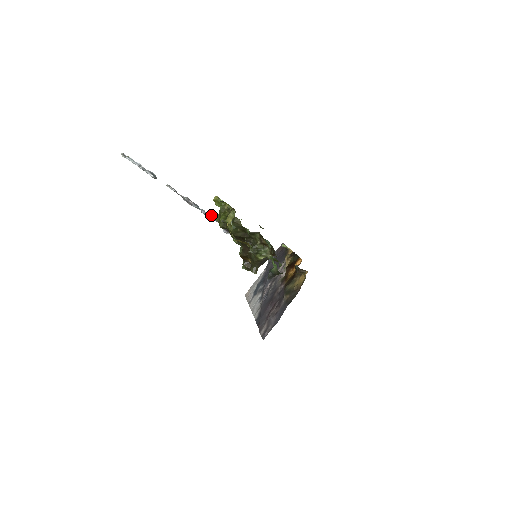
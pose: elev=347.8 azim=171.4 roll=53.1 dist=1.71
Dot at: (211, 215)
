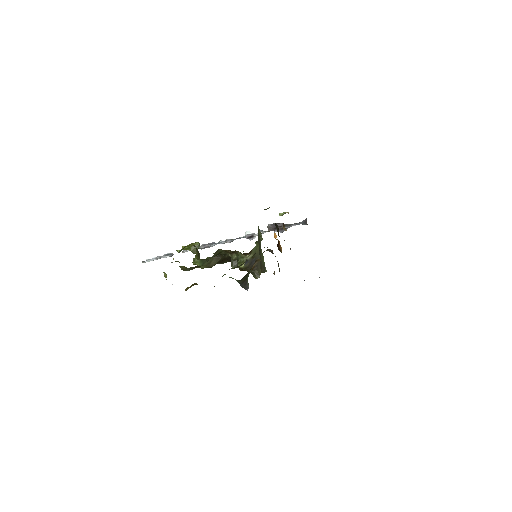
Dot at: (228, 239)
